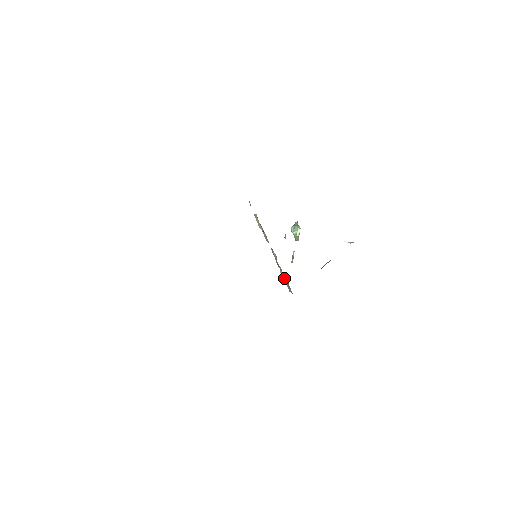
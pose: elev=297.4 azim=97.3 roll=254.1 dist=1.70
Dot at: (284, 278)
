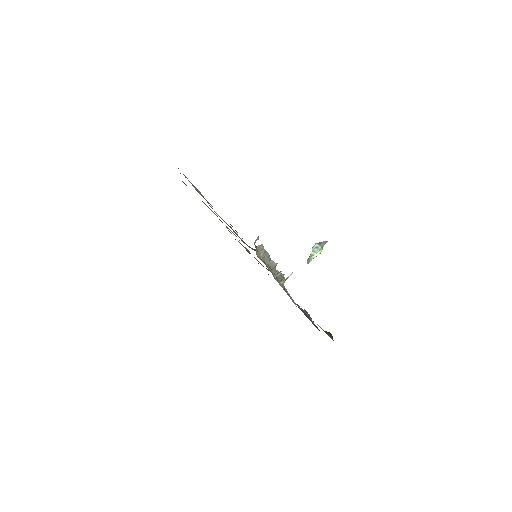
Dot at: (279, 275)
